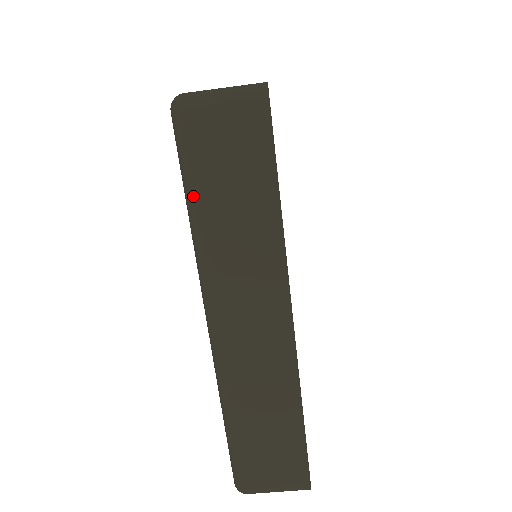
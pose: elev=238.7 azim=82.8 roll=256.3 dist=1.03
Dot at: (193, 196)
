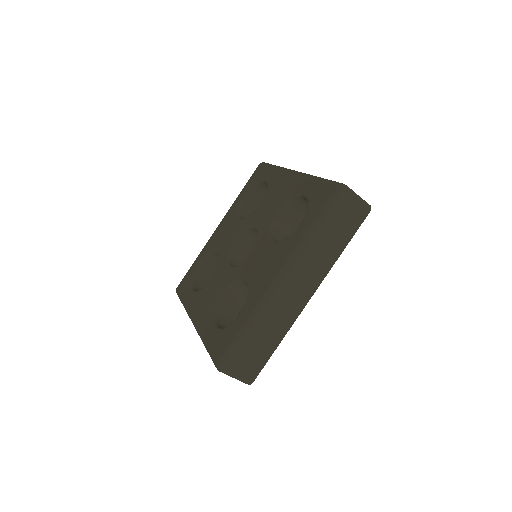
Dot at: (321, 223)
